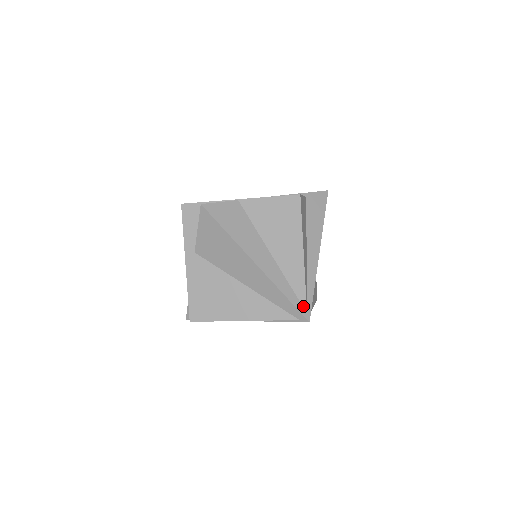
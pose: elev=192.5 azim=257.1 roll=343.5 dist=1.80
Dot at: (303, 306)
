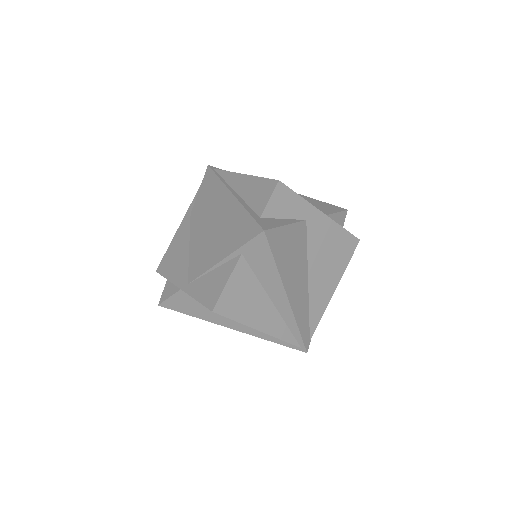
Dot at: (294, 345)
